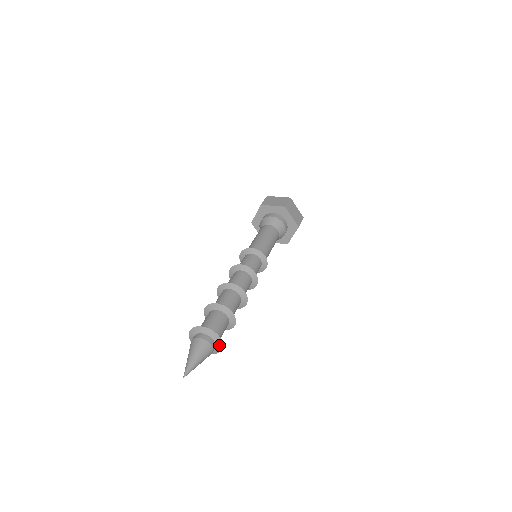
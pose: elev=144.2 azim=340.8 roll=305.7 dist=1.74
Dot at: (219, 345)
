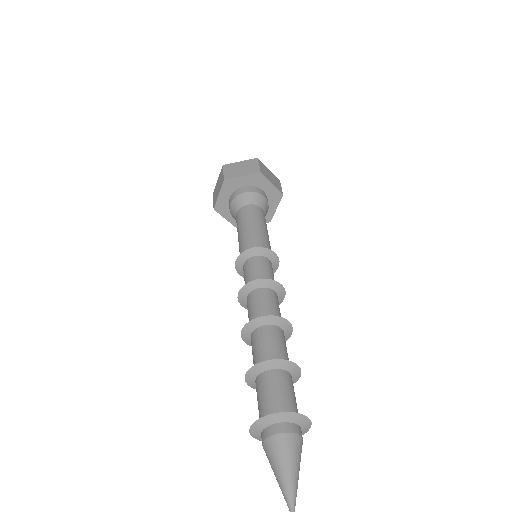
Dot at: (306, 427)
